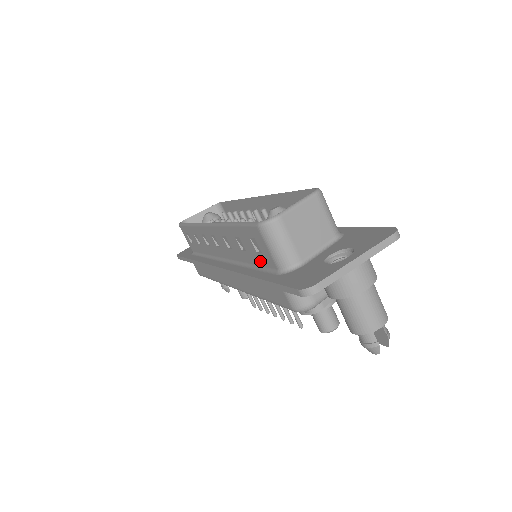
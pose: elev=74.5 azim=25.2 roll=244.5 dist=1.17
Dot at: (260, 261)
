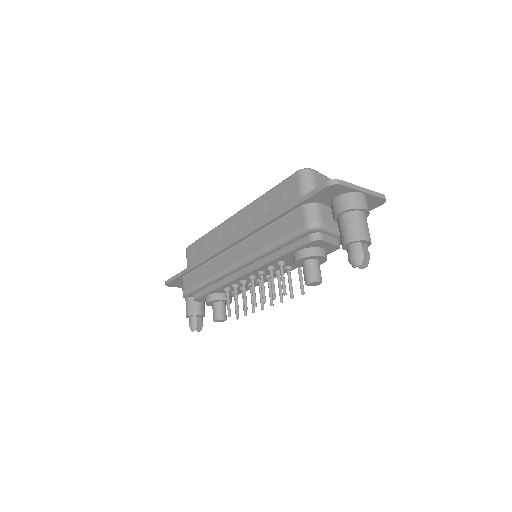
Dot at: occluded
